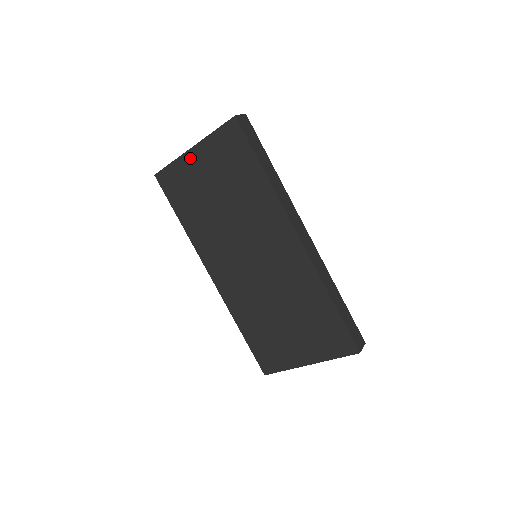
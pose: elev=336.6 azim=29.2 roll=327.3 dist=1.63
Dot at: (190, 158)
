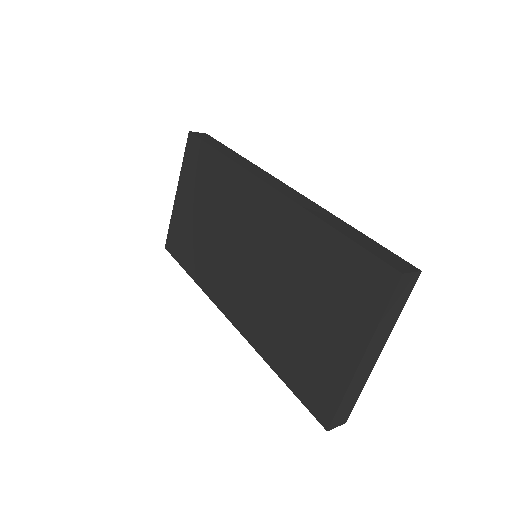
Dot at: (178, 203)
